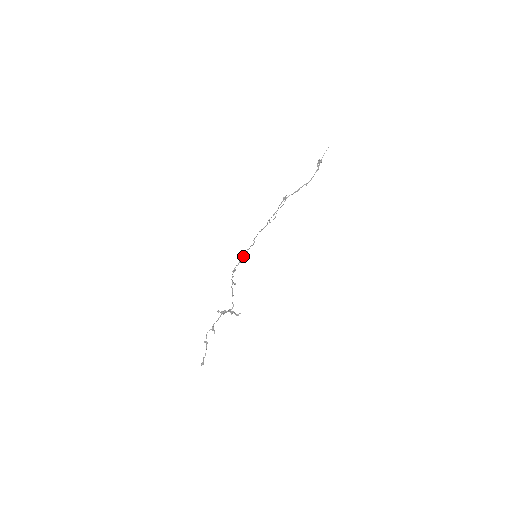
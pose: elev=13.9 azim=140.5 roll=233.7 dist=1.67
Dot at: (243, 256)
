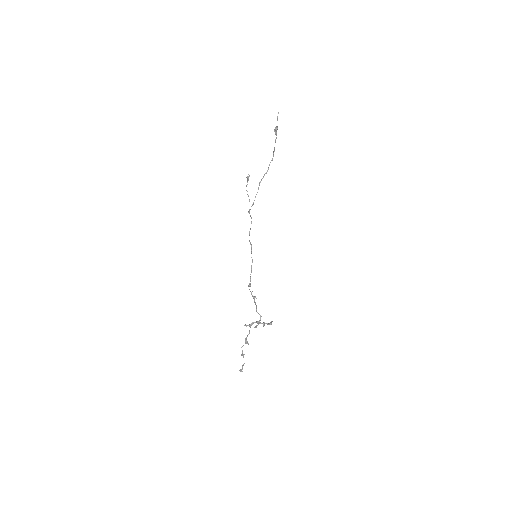
Dot at: (251, 266)
